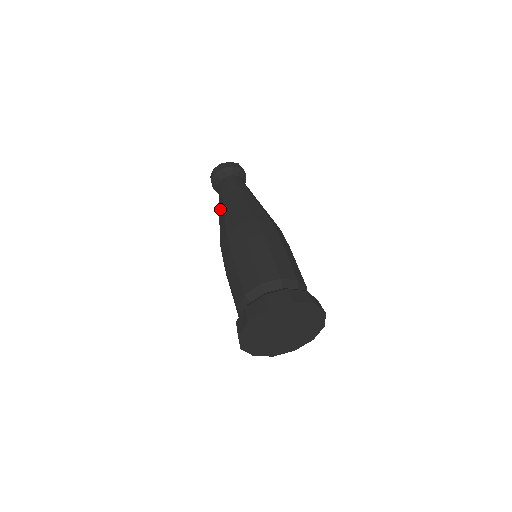
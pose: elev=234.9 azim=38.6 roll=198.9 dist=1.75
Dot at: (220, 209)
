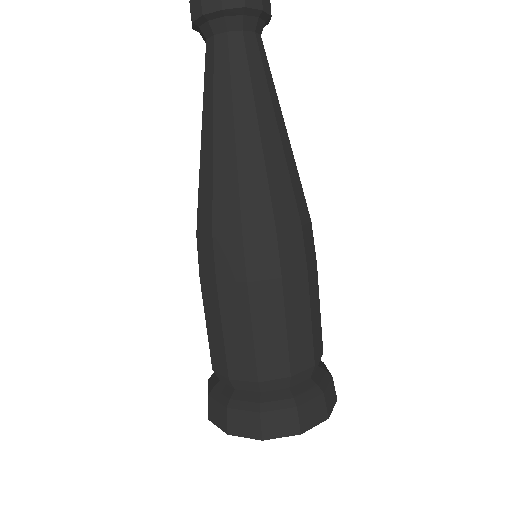
Dot at: (219, 131)
